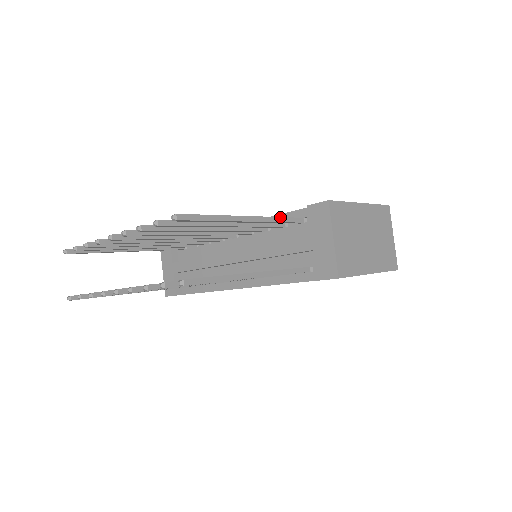
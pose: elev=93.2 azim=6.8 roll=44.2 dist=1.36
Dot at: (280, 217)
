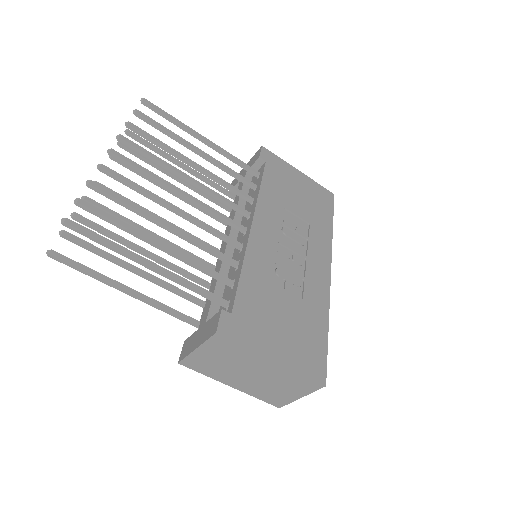
Dot at: (194, 288)
